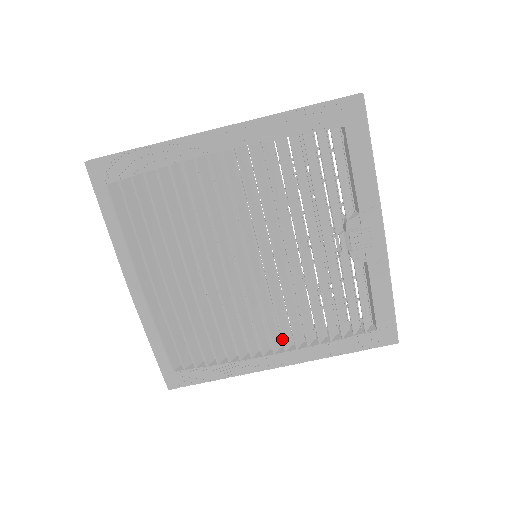
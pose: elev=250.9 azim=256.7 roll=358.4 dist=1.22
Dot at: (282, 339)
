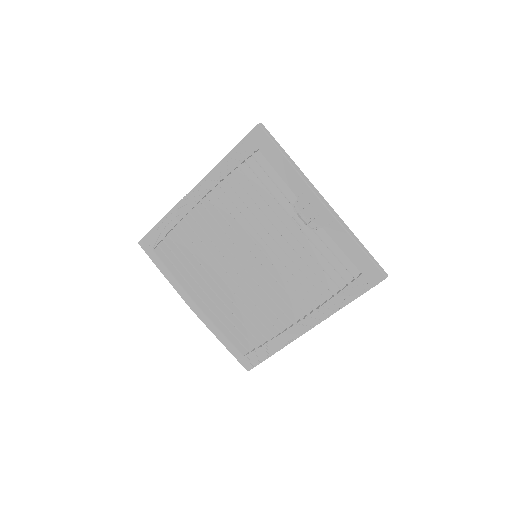
Dot at: occluded
